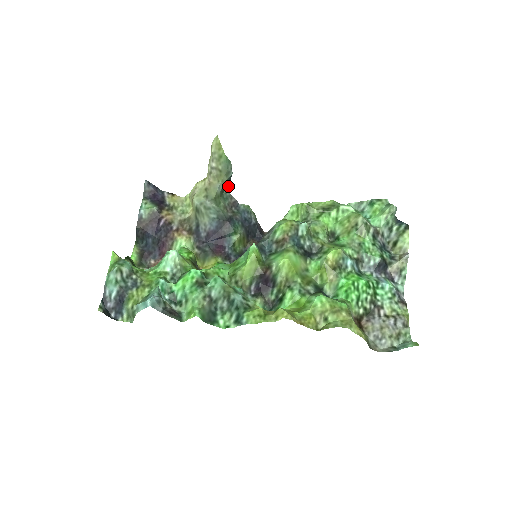
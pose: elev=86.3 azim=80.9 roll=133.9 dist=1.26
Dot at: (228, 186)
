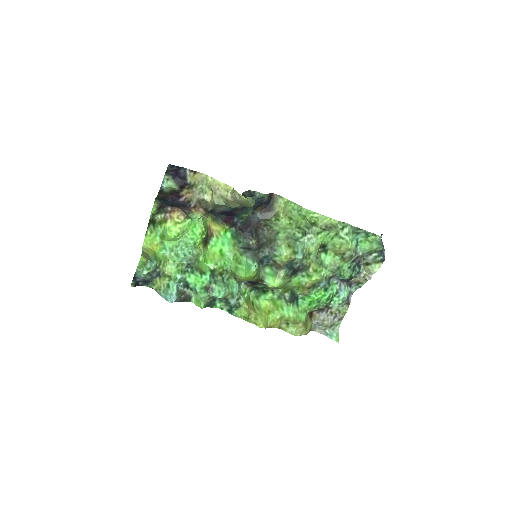
Dot at: (249, 192)
